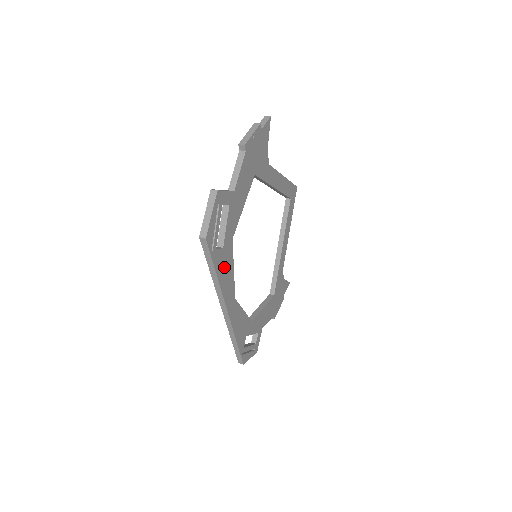
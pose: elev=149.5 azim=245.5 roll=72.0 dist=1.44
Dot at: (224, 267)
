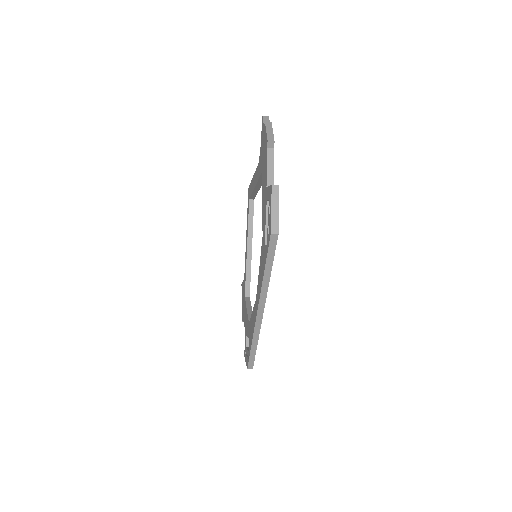
Dot at: occluded
